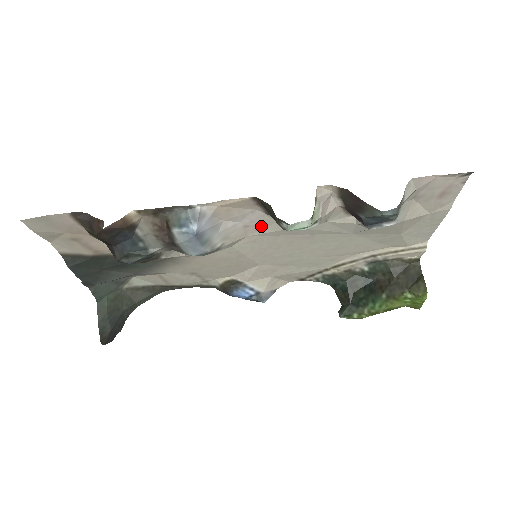
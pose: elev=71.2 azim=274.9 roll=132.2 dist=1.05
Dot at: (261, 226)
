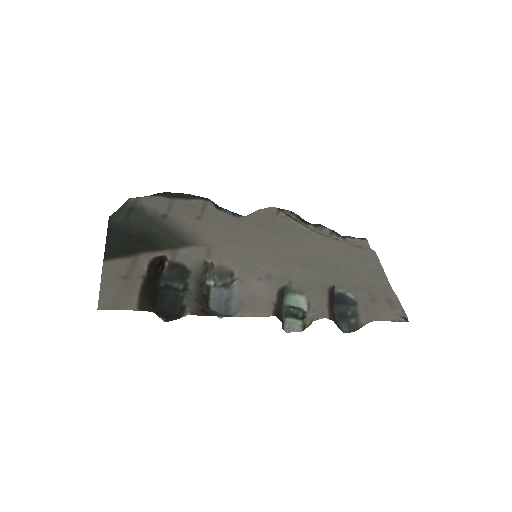
Dot at: (270, 278)
